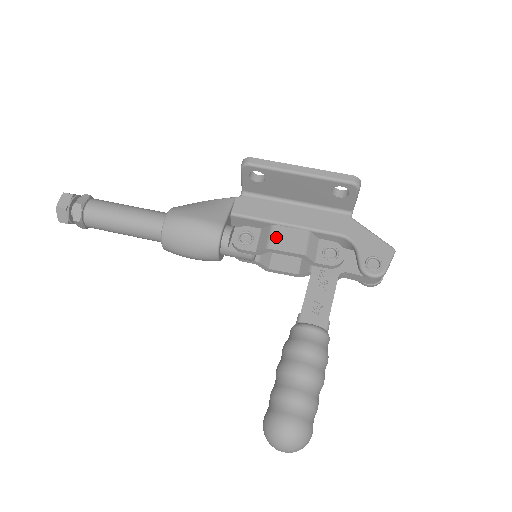
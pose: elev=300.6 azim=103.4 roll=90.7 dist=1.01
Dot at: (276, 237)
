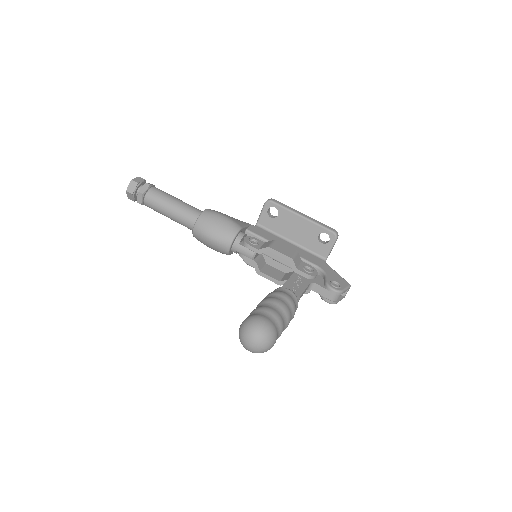
Dot at: (276, 245)
